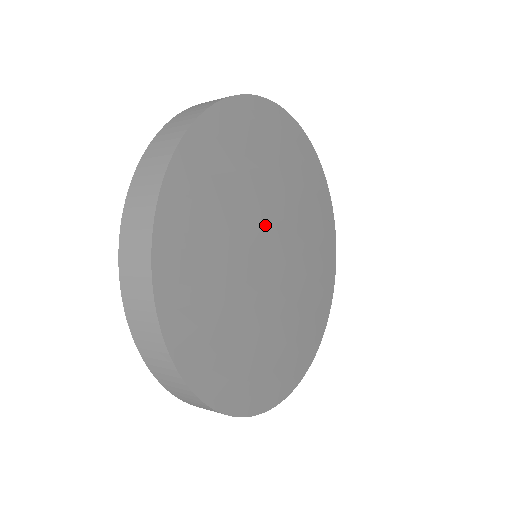
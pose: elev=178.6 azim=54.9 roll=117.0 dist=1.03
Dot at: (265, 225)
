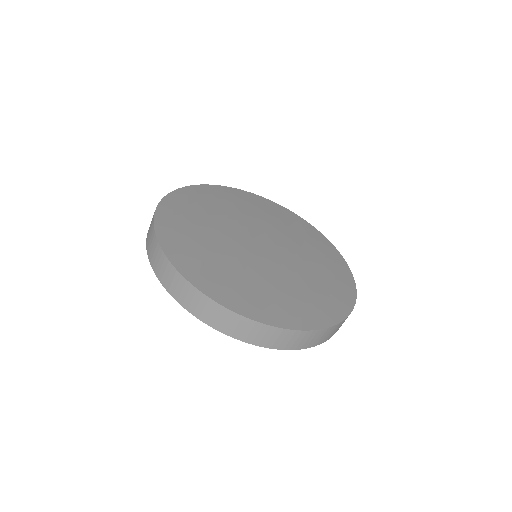
Dot at: (268, 235)
